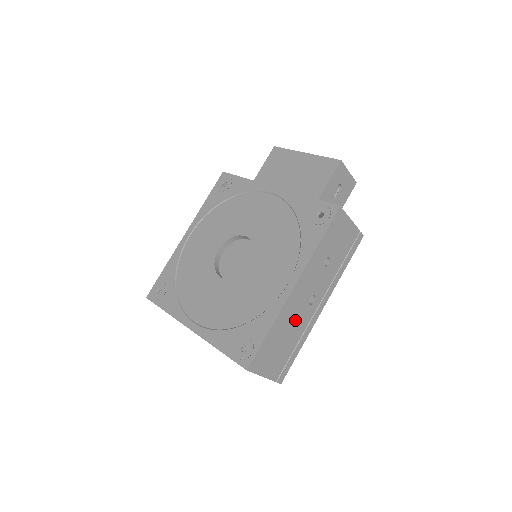
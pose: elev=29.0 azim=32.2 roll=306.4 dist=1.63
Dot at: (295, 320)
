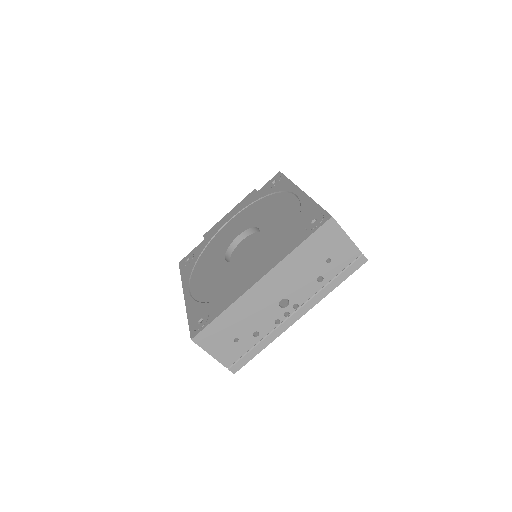
Dot at: occluded
